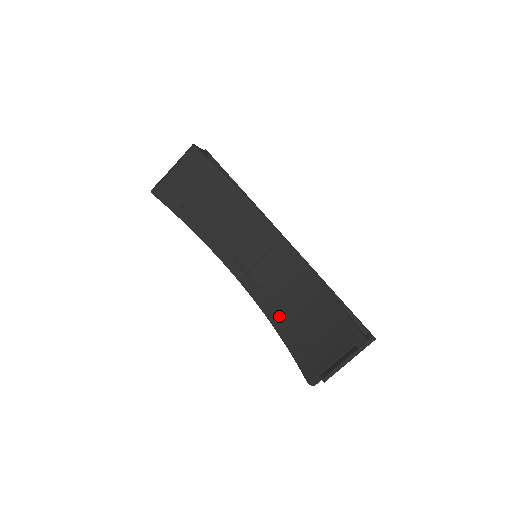
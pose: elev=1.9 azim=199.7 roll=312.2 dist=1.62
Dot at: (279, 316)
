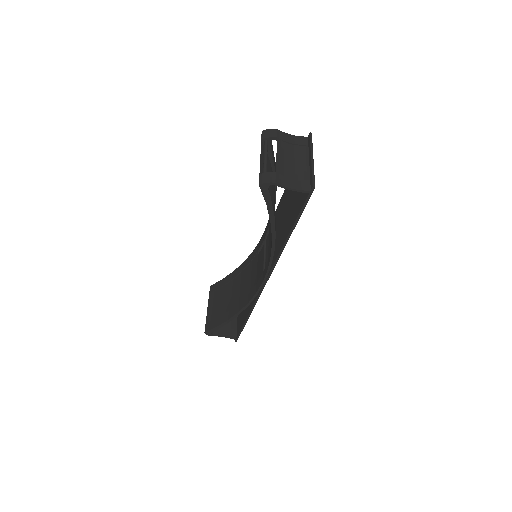
Dot at: occluded
